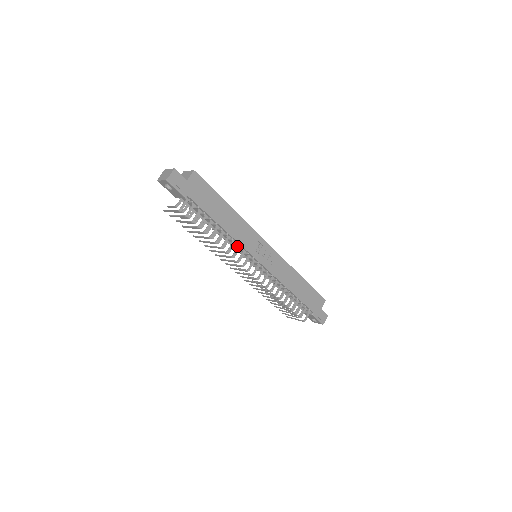
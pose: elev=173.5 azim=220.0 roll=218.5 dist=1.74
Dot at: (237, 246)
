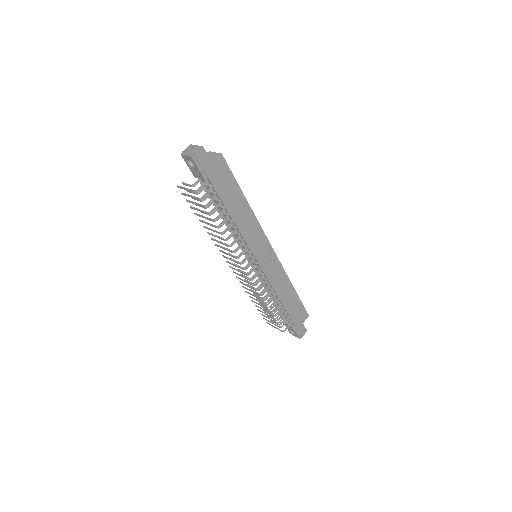
Dot at: (242, 242)
